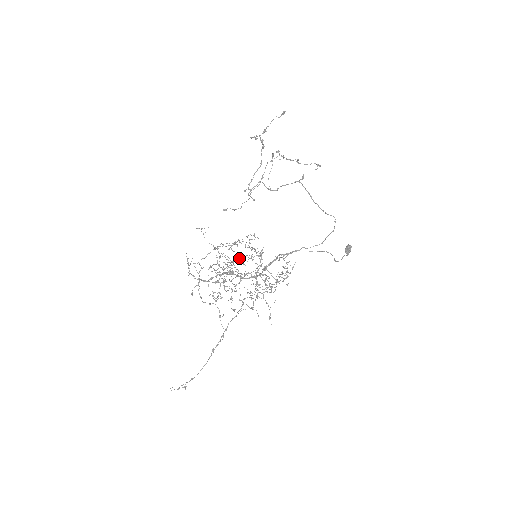
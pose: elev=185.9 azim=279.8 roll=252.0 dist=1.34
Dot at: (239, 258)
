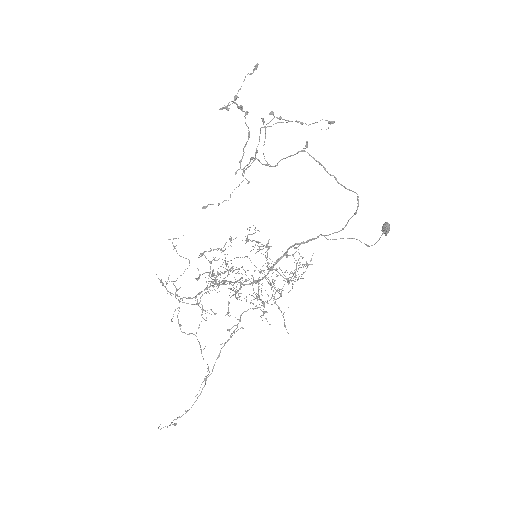
Dot at: (240, 257)
